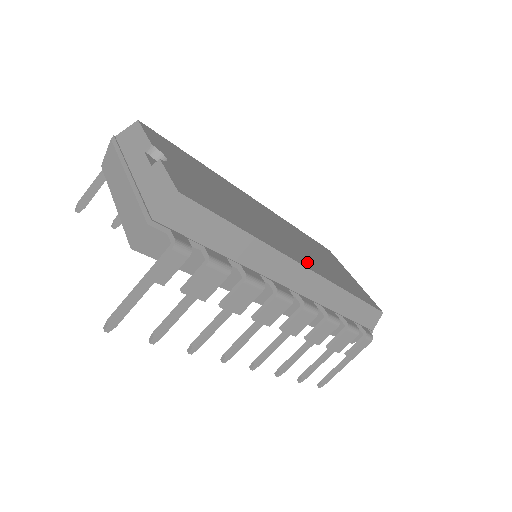
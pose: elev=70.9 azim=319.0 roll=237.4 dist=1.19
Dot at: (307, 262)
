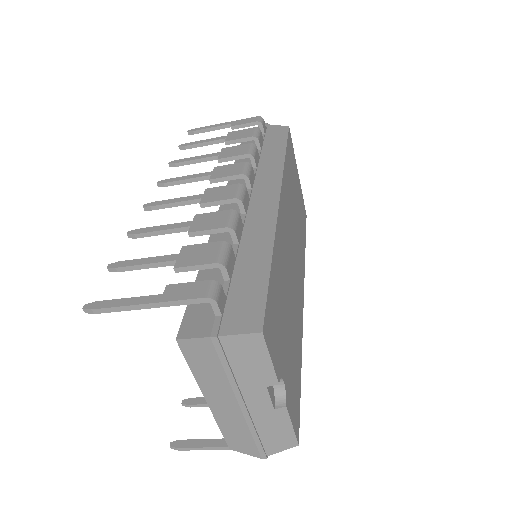
Dot at: (302, 280)
